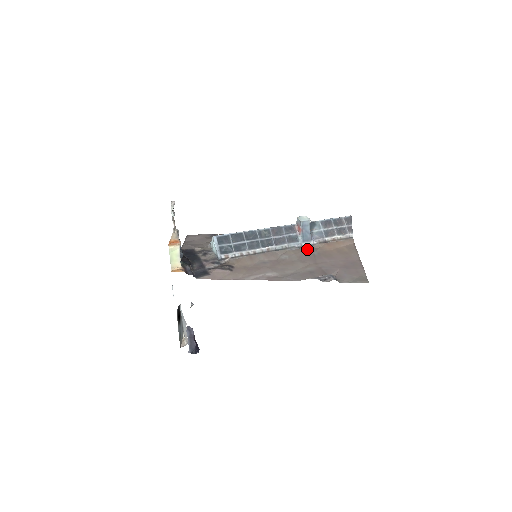
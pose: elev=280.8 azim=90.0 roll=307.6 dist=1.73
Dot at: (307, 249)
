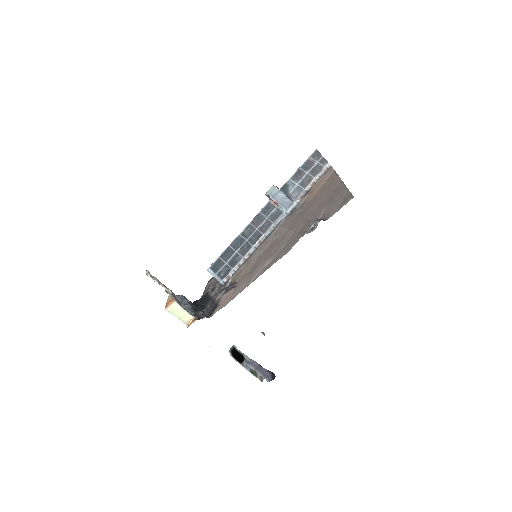
Dot at: (294, 213)
